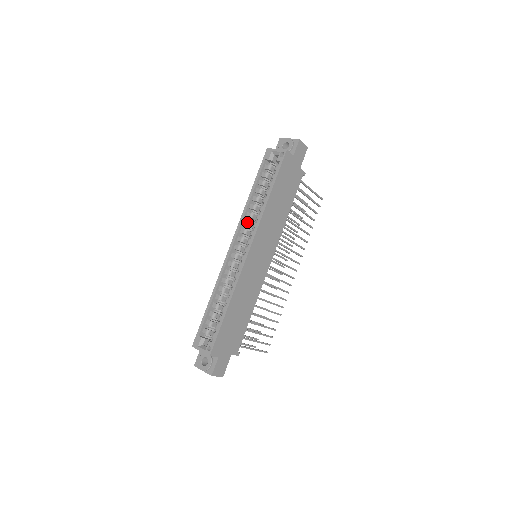
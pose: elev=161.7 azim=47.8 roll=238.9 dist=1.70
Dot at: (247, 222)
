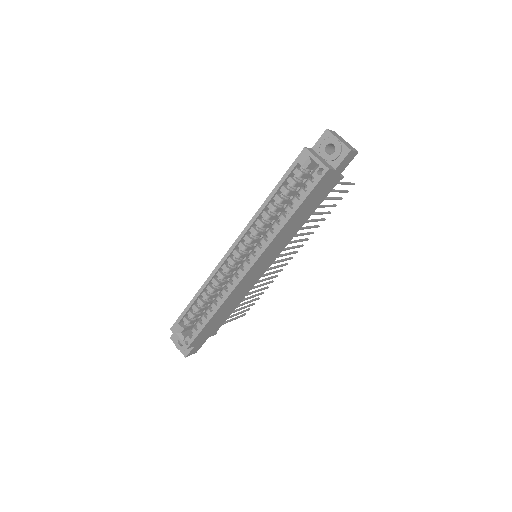
Dot at: (254, 231)
